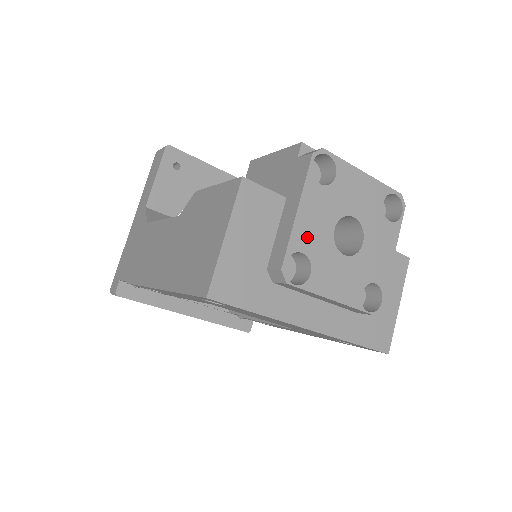
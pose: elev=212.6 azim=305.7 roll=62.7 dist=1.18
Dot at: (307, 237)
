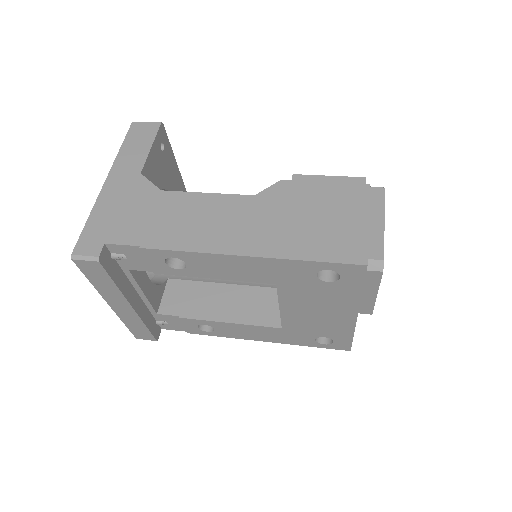
Dot at: occluded
